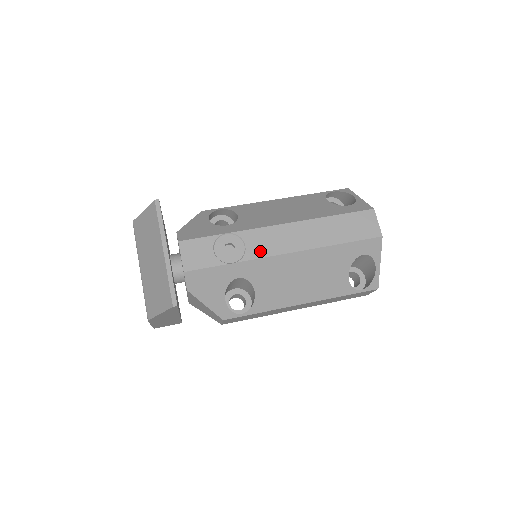
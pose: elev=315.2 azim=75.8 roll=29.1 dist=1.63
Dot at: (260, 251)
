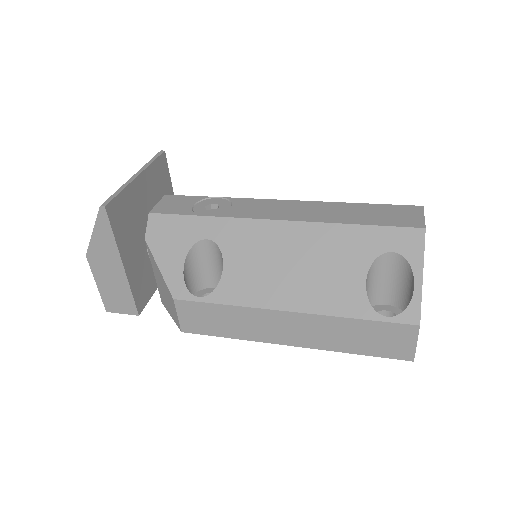
Dot at: (244, 213)
